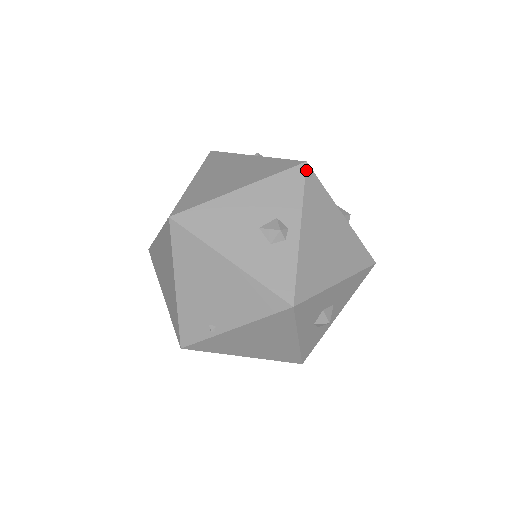
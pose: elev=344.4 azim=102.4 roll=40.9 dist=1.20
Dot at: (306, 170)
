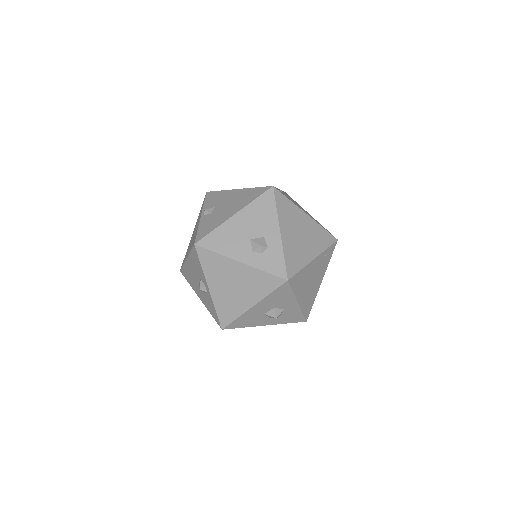
Dot at: (196, 250)
